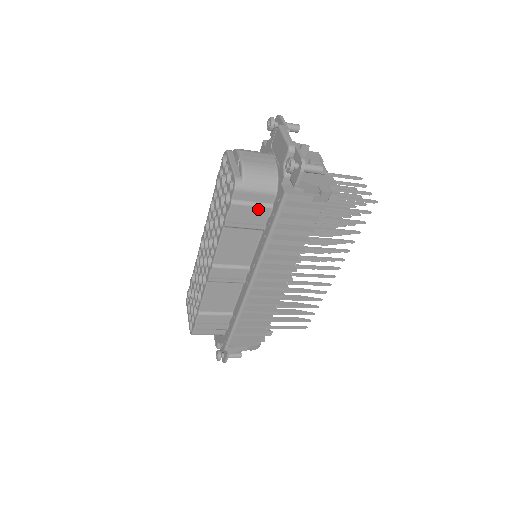
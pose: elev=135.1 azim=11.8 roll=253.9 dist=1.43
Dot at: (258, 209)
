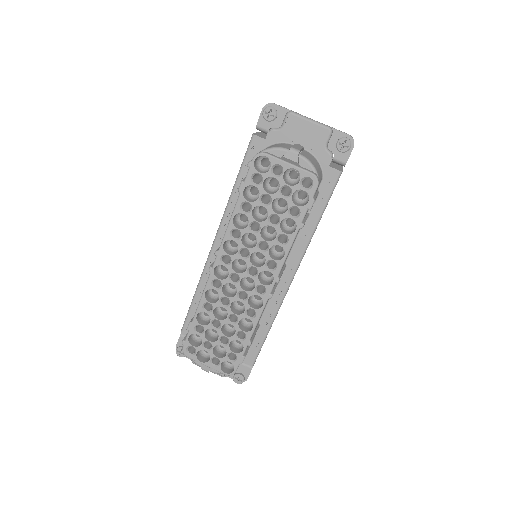
Dot at: occluded
